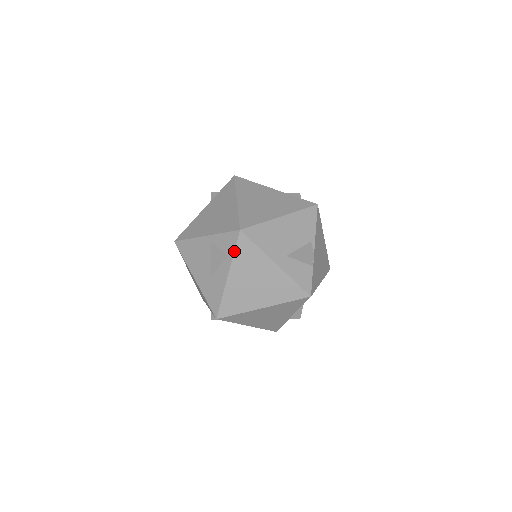
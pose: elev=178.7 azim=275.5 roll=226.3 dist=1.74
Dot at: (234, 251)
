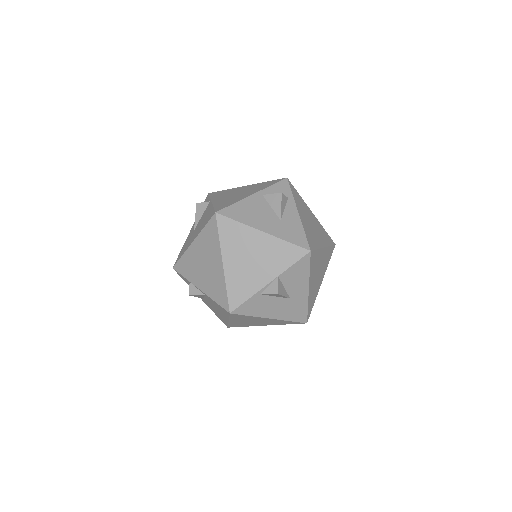
Dot at: (292, 192)
